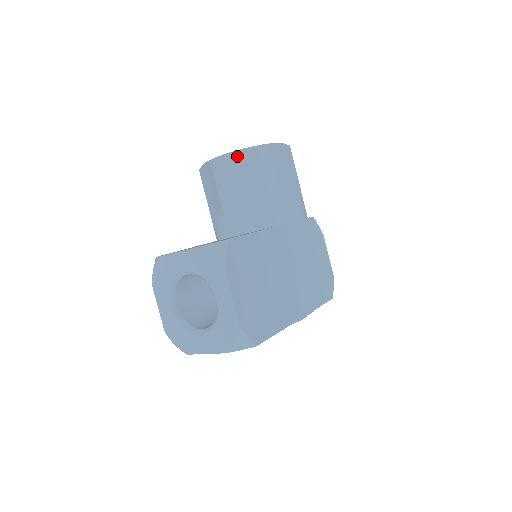
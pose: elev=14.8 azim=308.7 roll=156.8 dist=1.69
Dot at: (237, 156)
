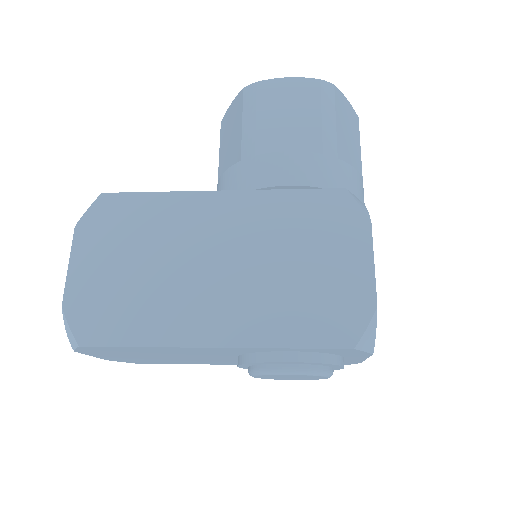
Dot at: (230, 111)
